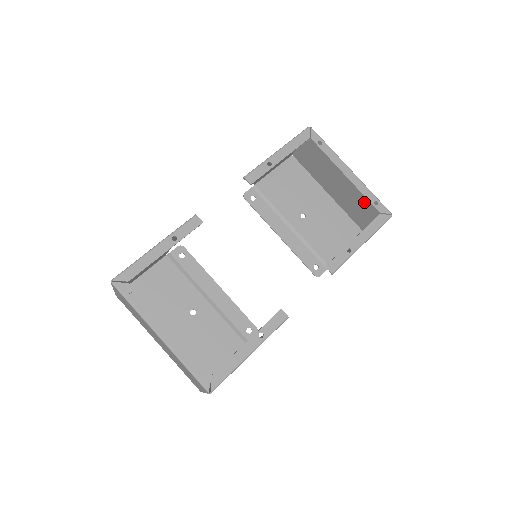
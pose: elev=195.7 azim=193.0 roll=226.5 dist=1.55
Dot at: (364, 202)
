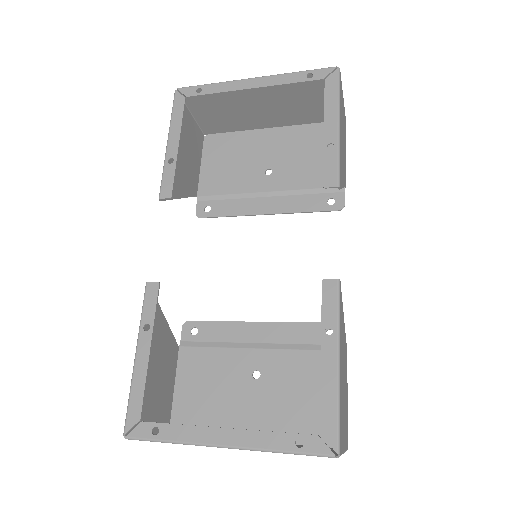
Dot at: (303, 92)
